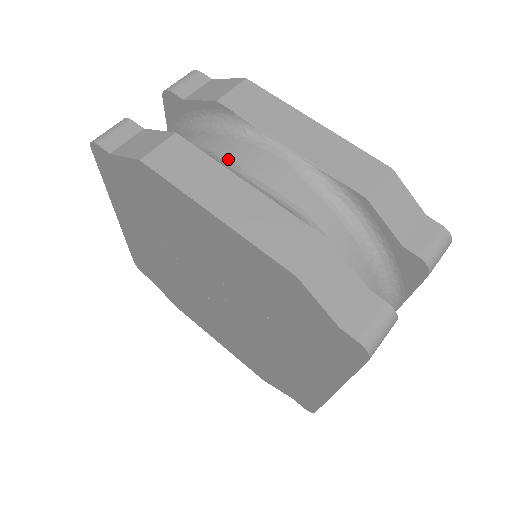
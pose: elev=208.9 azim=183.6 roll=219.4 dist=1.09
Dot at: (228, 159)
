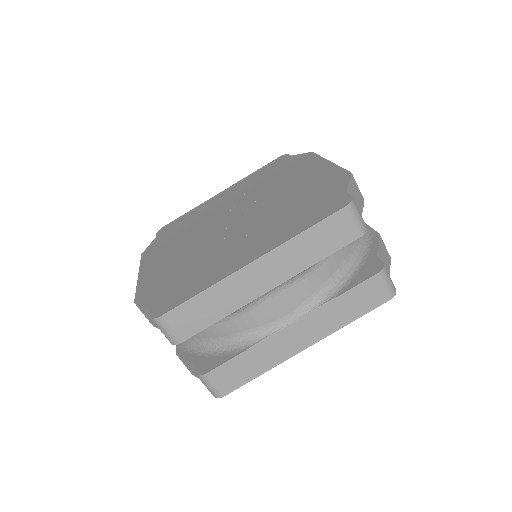
Dot at: occluded
